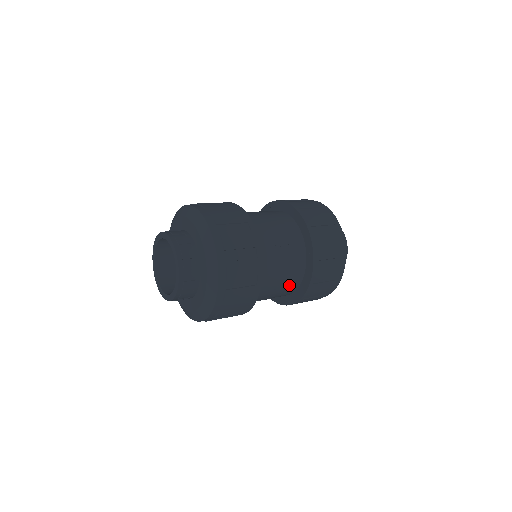
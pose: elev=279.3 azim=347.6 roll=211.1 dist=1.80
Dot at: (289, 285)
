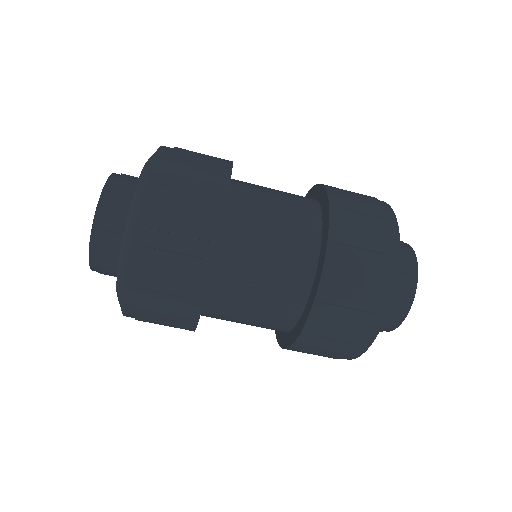
Dot at: (265, 327)
